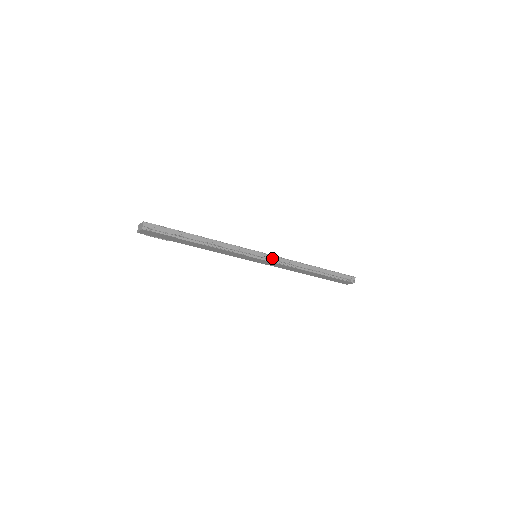
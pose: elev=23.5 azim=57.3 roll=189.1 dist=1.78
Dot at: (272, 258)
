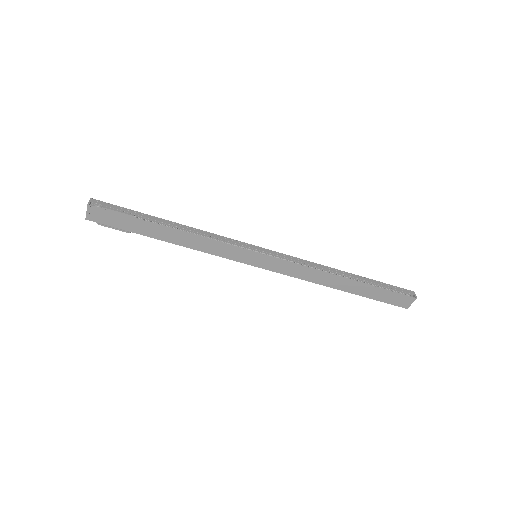
Dot at: (278, 255)
